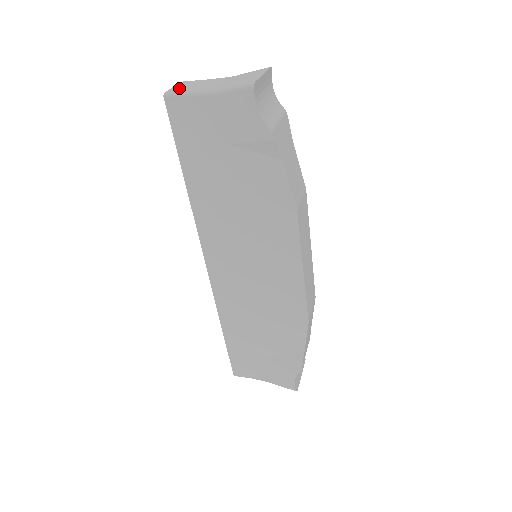
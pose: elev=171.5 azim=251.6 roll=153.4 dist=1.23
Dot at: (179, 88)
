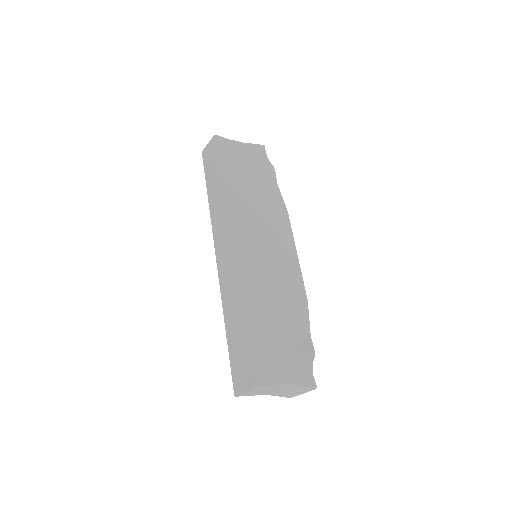
Dot at: occluded
